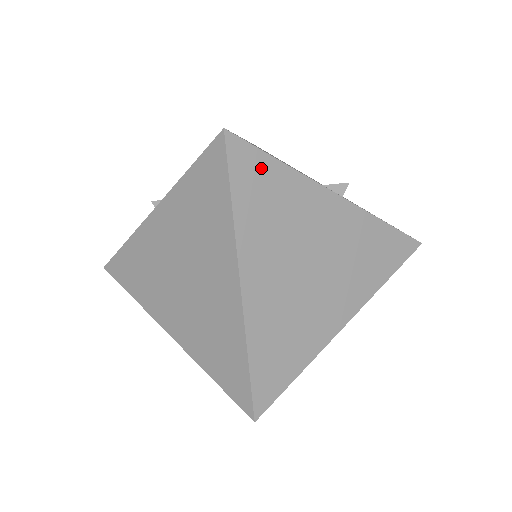
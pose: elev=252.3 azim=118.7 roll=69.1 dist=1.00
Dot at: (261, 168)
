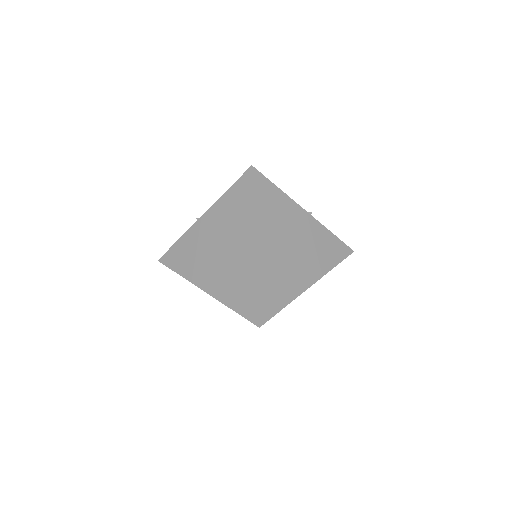
Dot at: (268, 188)
